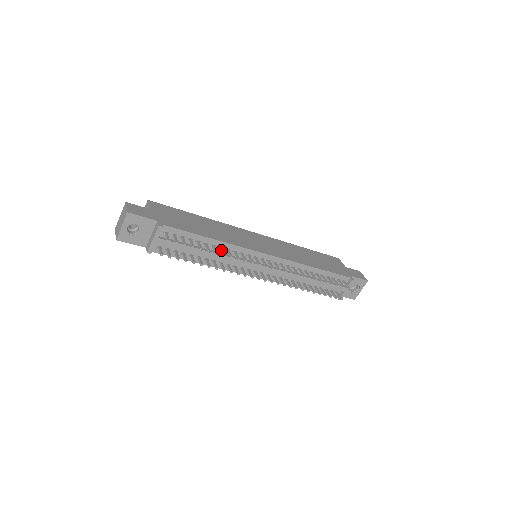
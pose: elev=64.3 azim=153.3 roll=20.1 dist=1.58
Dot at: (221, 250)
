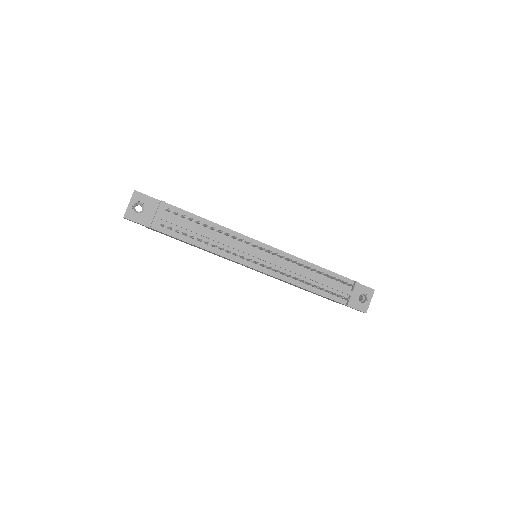
Dot at: (219, 230)
